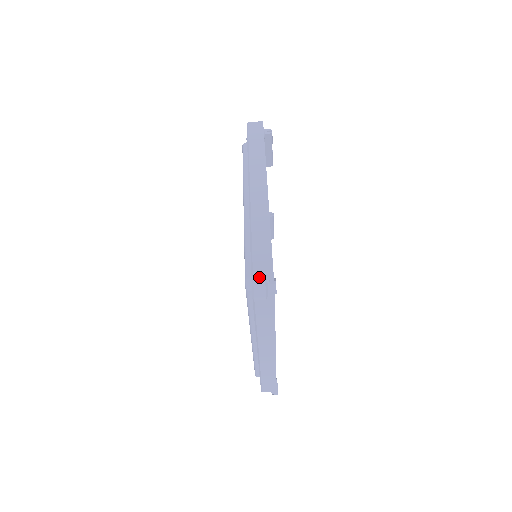
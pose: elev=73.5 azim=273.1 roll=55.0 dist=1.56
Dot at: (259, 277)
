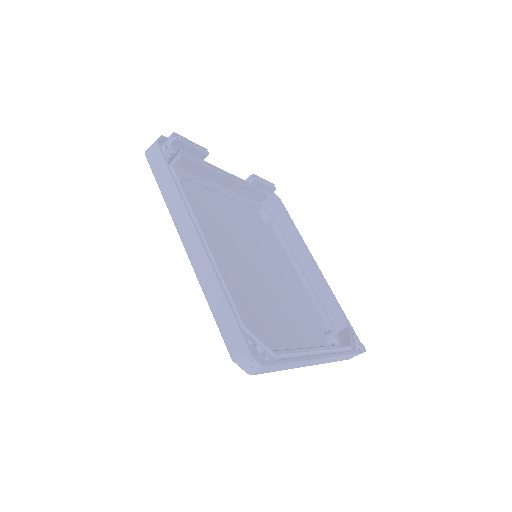
Dot at: (238, 358)
